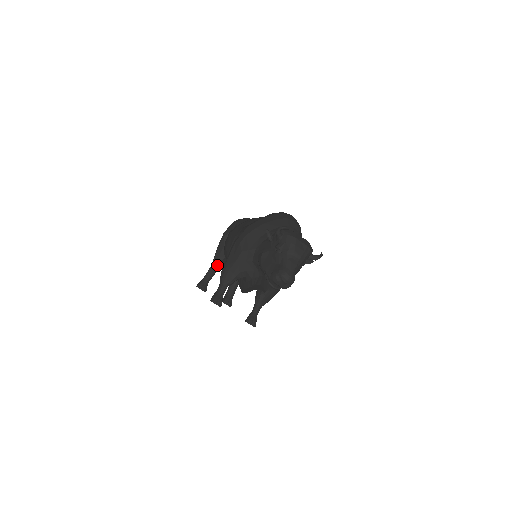
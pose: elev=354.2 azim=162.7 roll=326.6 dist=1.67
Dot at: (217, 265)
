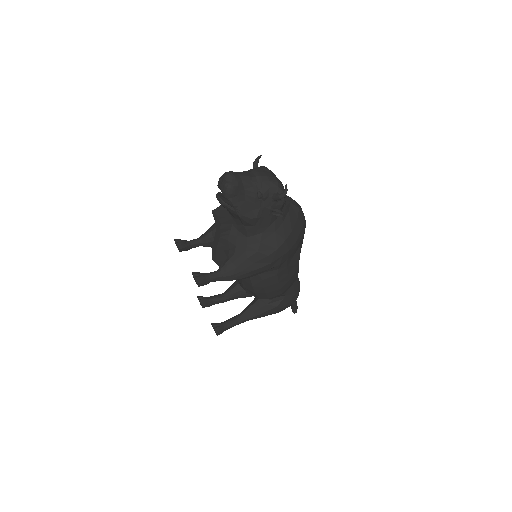
Dot at: (230, 290)
